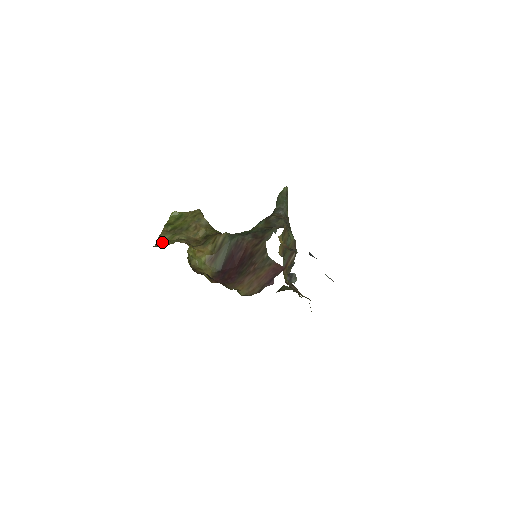
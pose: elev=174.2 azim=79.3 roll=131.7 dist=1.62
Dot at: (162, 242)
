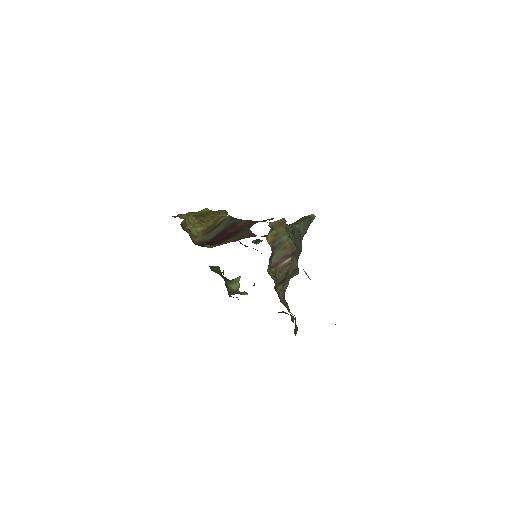
Dot at: occluded
